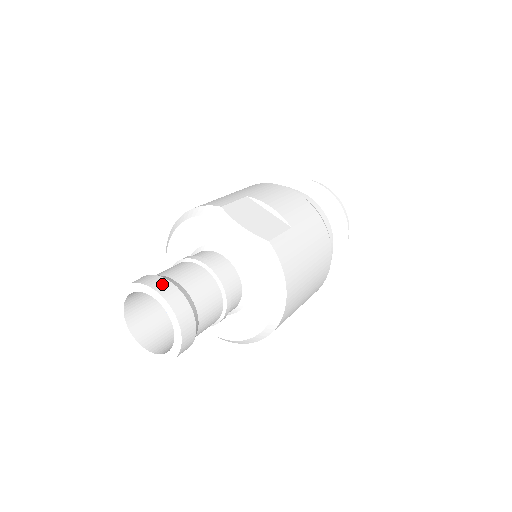
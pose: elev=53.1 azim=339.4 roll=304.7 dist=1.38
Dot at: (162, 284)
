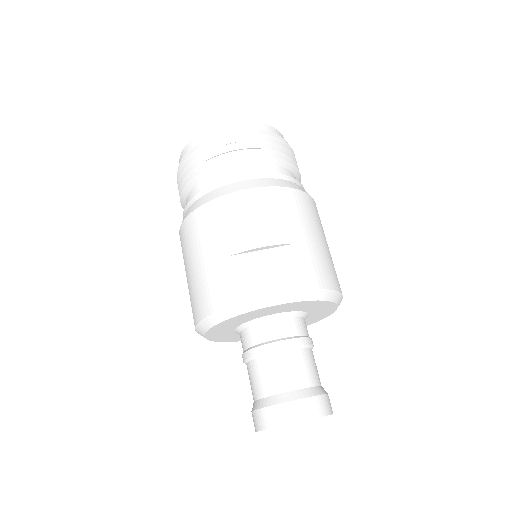
Dot at: (290, 411)
